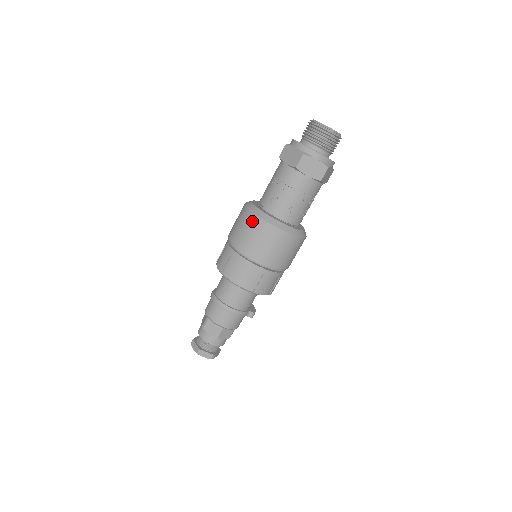
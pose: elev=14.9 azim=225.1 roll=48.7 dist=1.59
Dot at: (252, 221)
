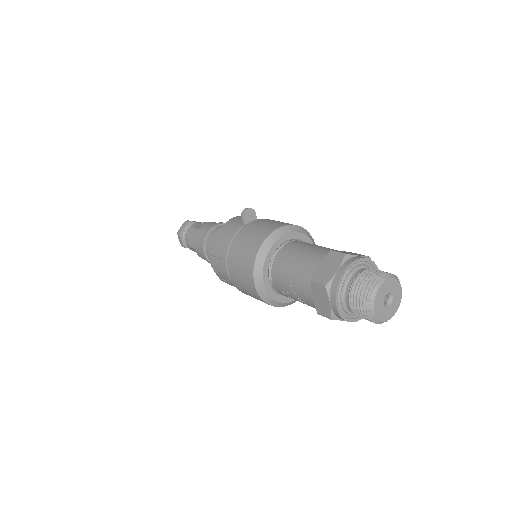
Dot at: (252, 291)
